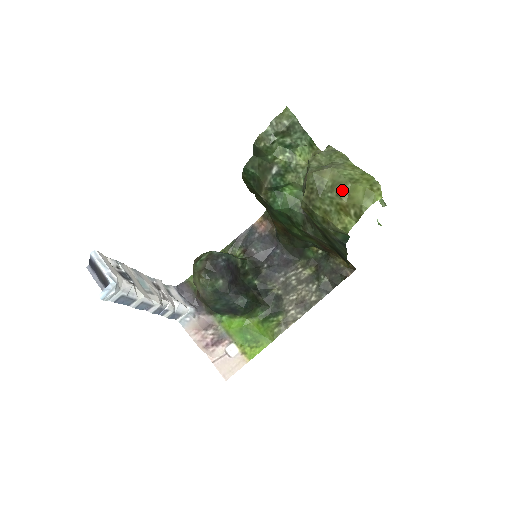
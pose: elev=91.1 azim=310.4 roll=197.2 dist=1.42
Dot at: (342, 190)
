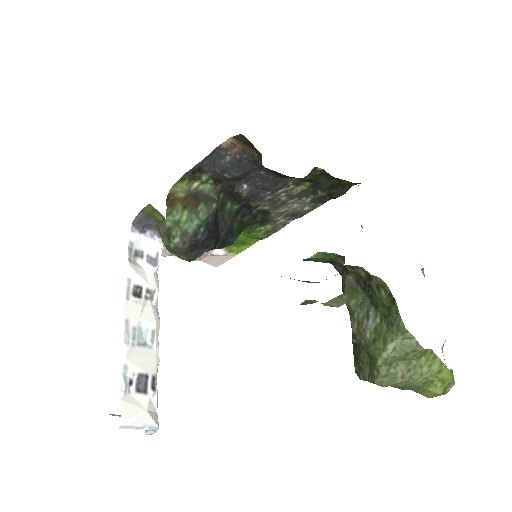
Dot at: occluded
